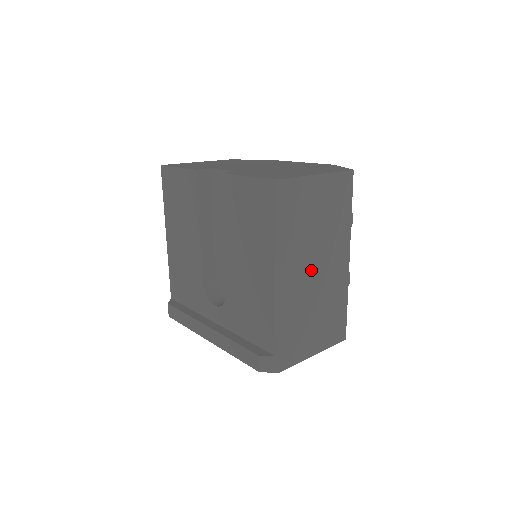
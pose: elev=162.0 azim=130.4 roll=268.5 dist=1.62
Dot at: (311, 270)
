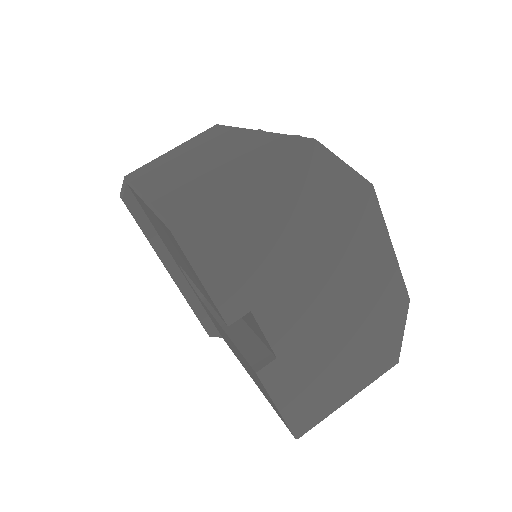
Dot at: occluded
